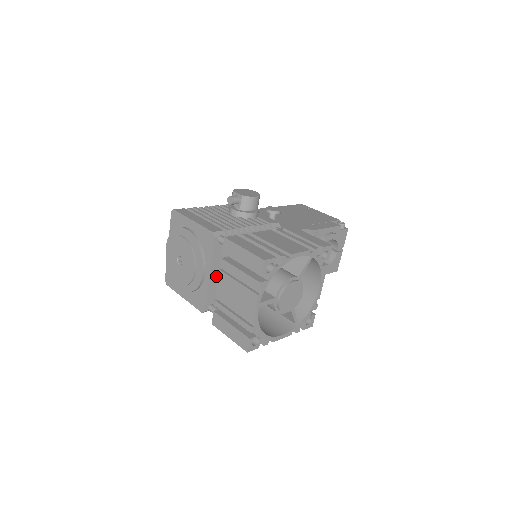
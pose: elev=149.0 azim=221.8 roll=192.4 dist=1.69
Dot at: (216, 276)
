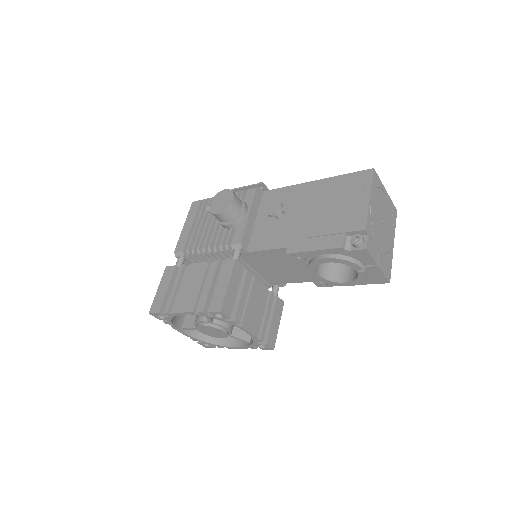
Dot at: occluded
